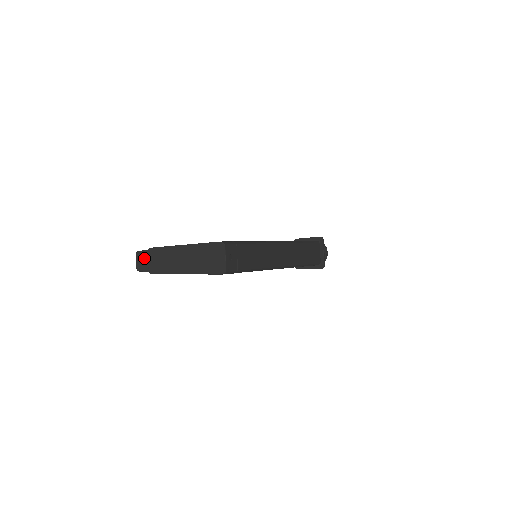
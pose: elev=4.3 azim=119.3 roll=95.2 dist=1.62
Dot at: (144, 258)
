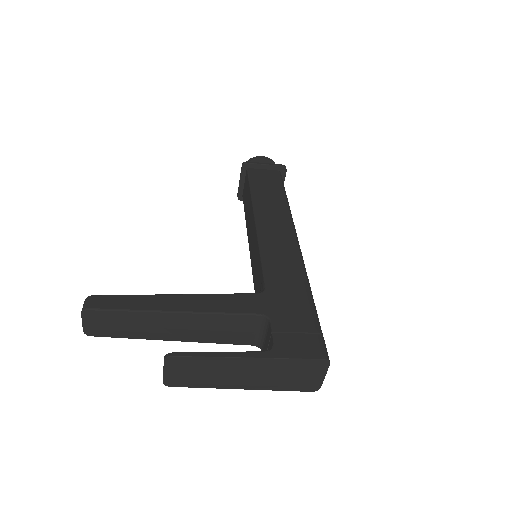
Dot at: (105, 321)
